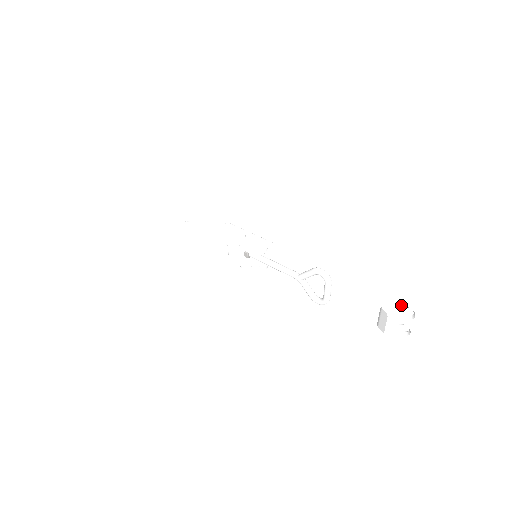
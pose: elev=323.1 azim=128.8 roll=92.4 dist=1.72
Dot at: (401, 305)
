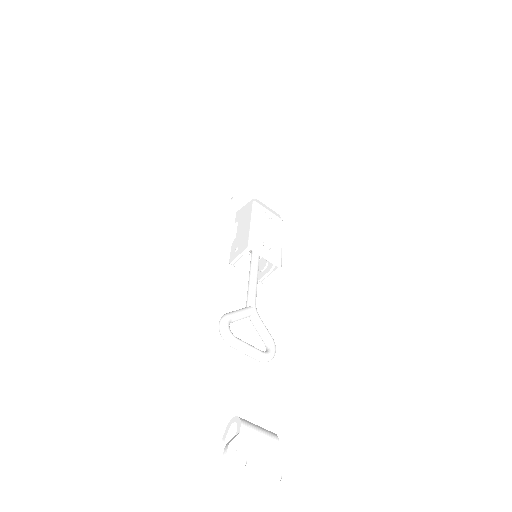
Dot at: (228, 442)
